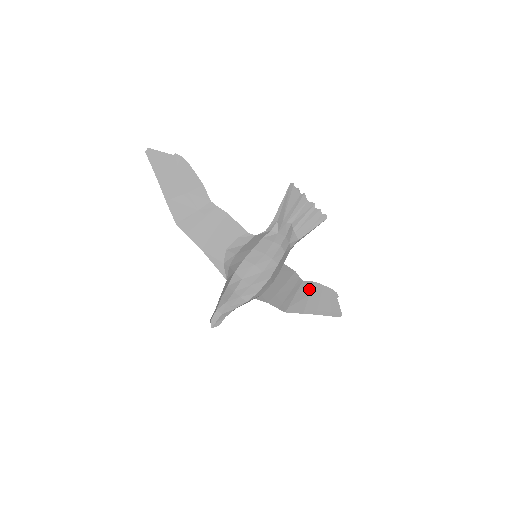
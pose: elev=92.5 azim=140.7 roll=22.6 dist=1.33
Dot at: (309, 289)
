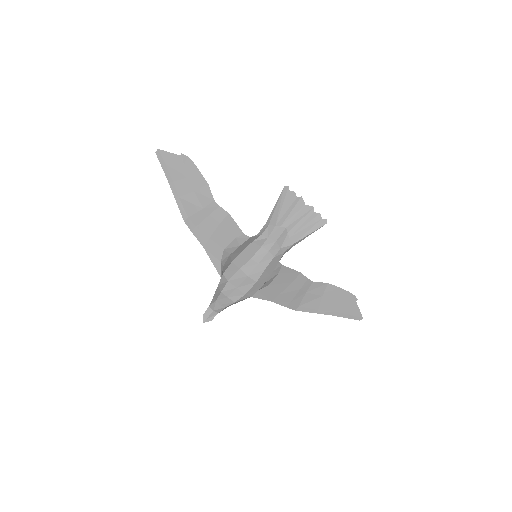
Dot at: (322, 290)
